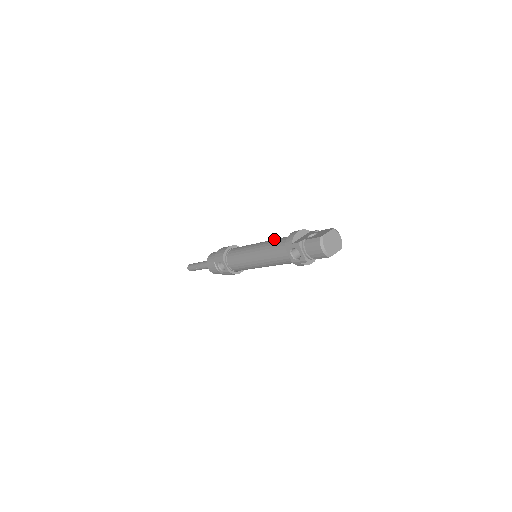
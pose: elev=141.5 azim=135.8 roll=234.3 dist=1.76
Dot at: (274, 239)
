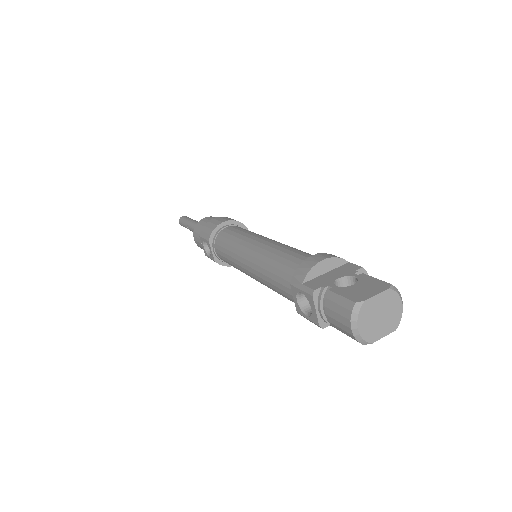
Dot at: (284, 247)
